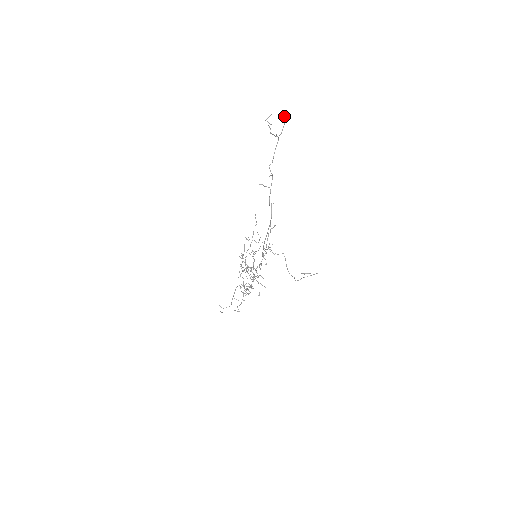
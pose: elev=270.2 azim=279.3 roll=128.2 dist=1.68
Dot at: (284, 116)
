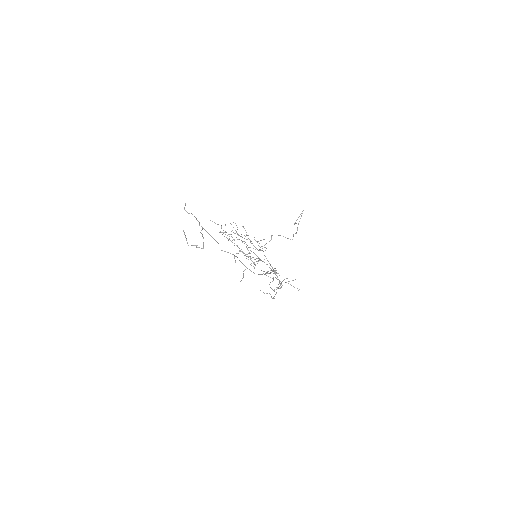
Dot at: occluded
